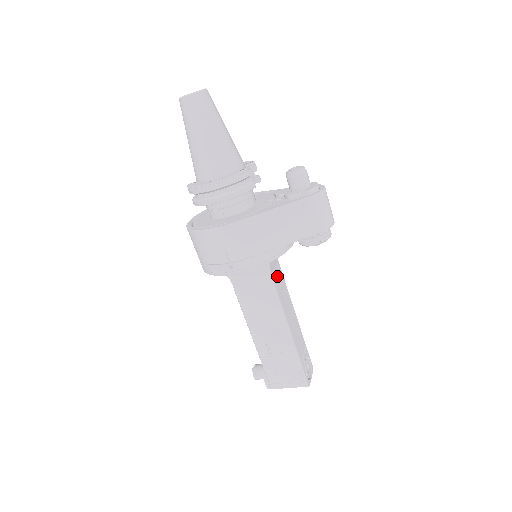
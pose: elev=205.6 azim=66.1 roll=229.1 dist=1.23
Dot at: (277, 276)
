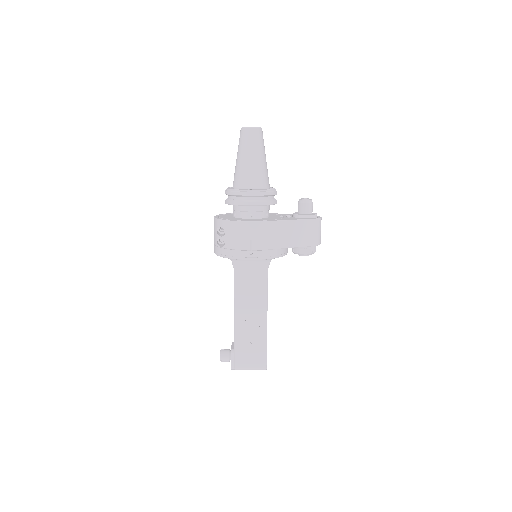
Dot at: occluded
